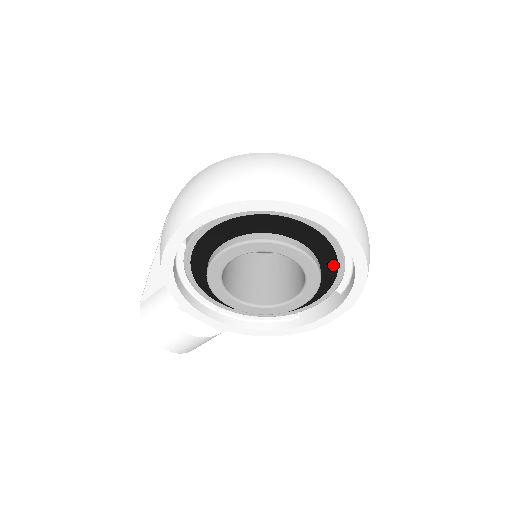
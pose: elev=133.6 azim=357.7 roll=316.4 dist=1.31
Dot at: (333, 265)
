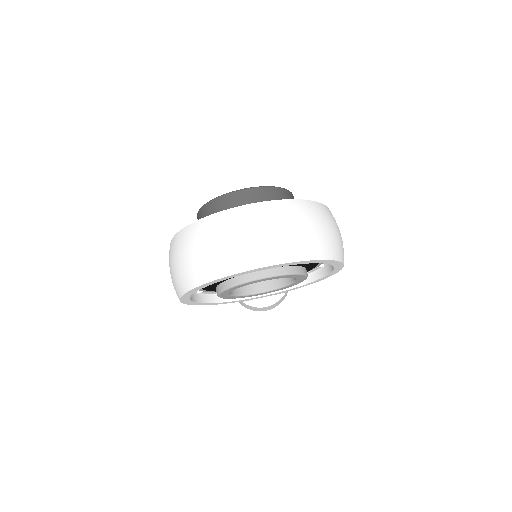
Dot at: occluded
